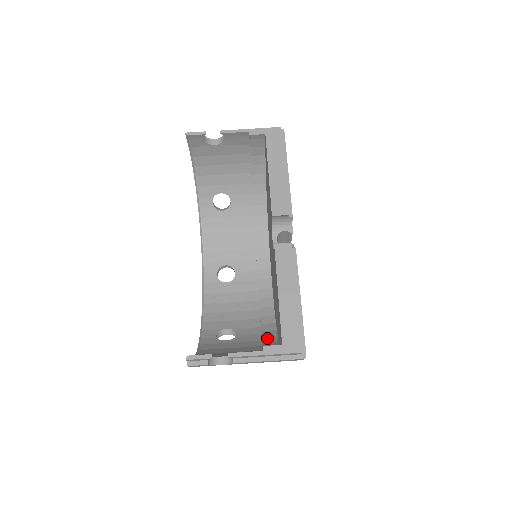
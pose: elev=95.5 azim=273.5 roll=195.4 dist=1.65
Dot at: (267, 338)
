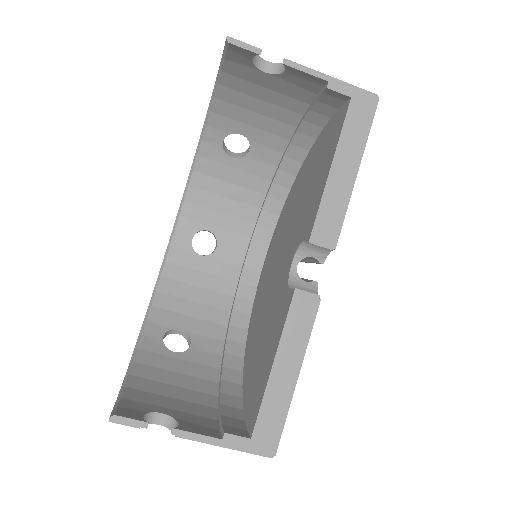
Dot at: (229, 372)
